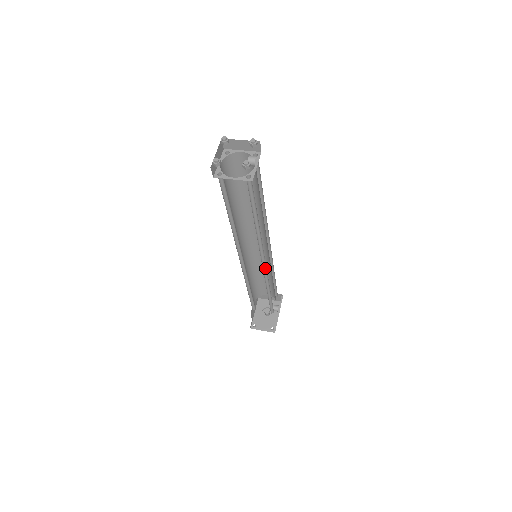
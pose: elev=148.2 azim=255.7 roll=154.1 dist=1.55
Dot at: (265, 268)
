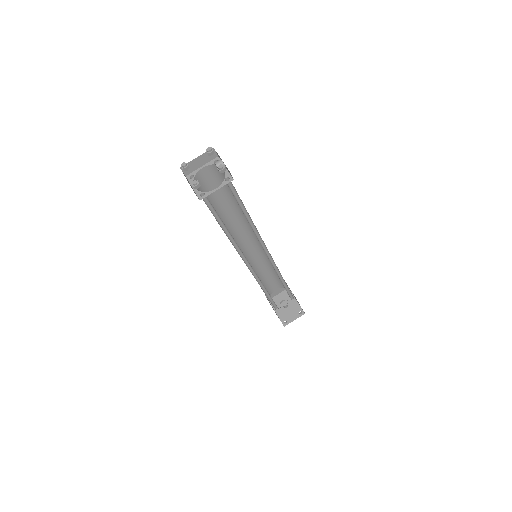
Dot at: (270, 259)
